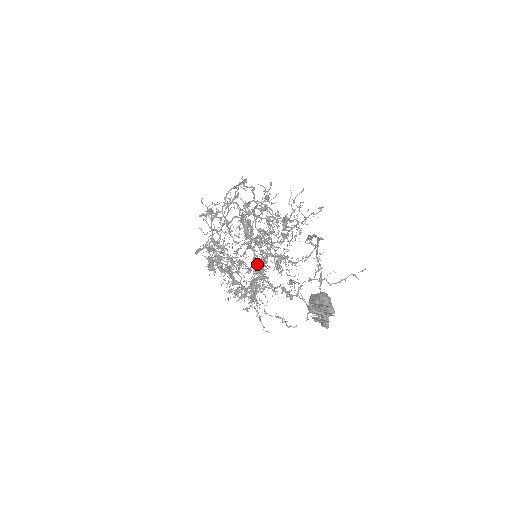
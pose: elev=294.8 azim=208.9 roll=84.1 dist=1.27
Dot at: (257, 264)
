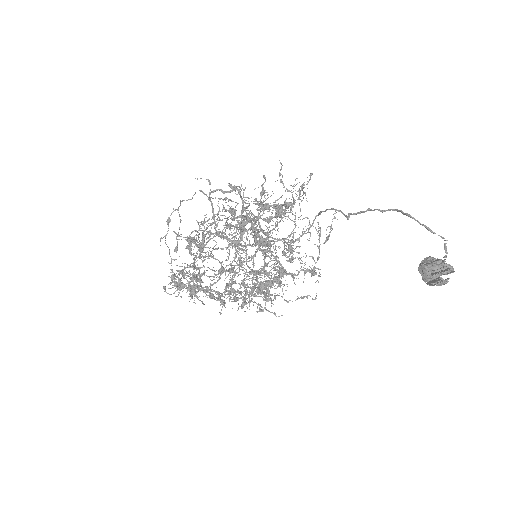
Dot at: (265, 263)
